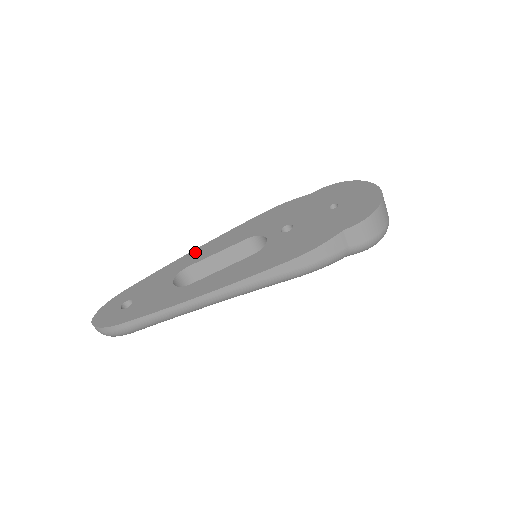
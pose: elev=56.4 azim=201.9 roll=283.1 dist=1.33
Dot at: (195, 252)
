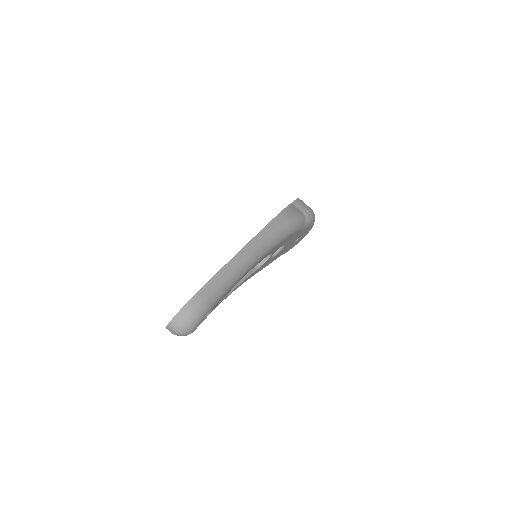
Dot at: occluded
